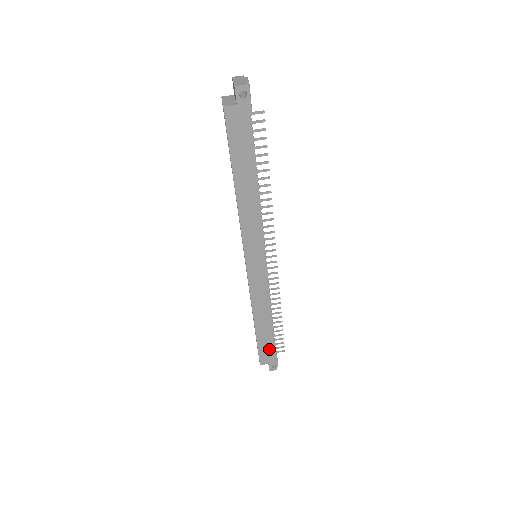
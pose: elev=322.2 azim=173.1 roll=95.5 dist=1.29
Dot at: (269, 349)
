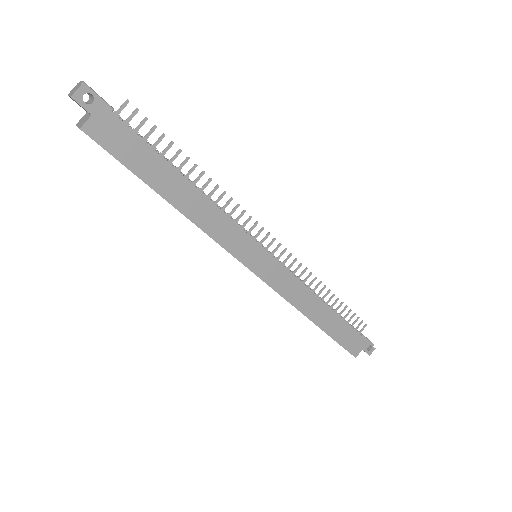
Dot at: (350, 335)
